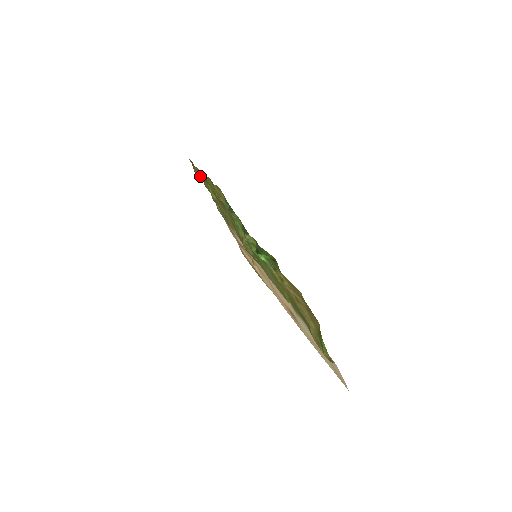
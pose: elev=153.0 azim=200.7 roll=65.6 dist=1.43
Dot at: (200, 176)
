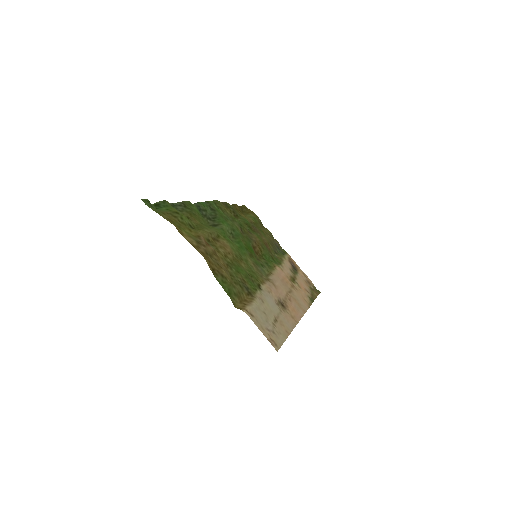
Dot at: (239, 211)
